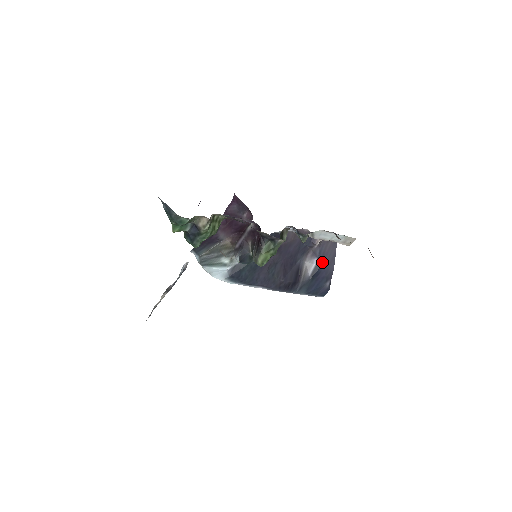
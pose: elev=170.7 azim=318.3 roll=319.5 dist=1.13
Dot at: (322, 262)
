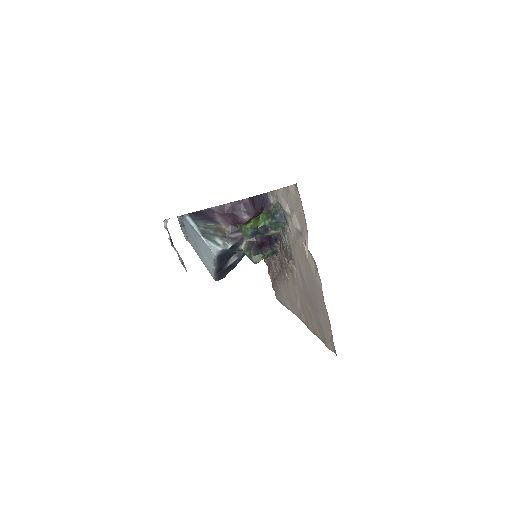
Dot at: (238, 261)
